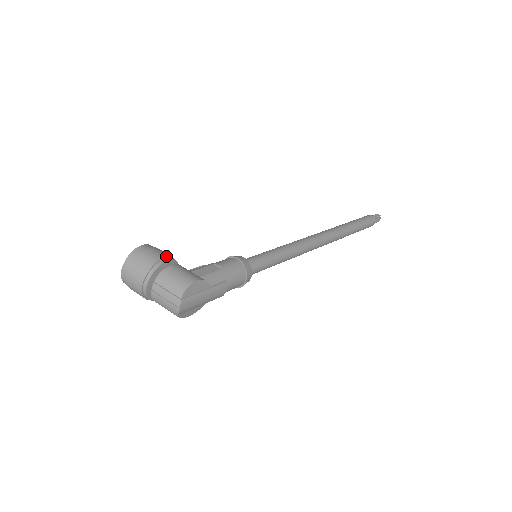
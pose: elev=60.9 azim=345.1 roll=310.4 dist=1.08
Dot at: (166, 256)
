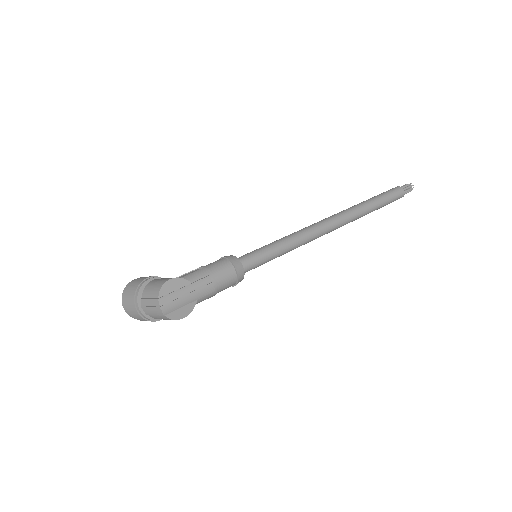
Dot at: (150, 276)
